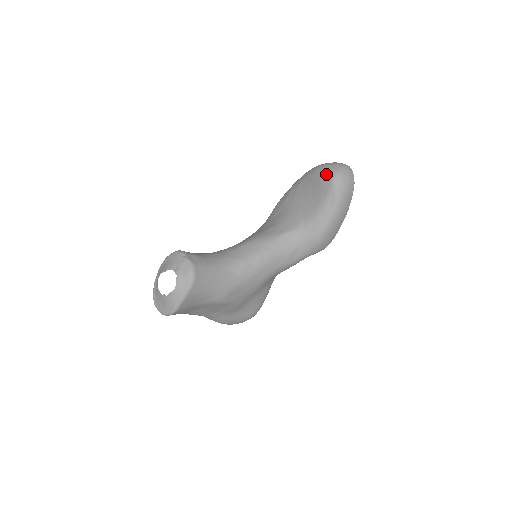
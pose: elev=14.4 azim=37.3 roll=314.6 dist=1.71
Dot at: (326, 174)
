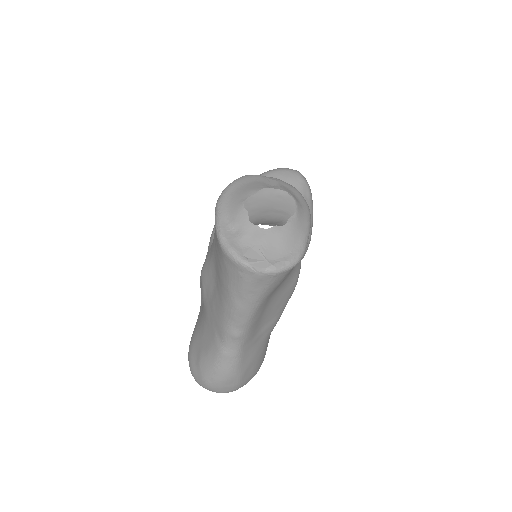
Dot at: (288, 171)
